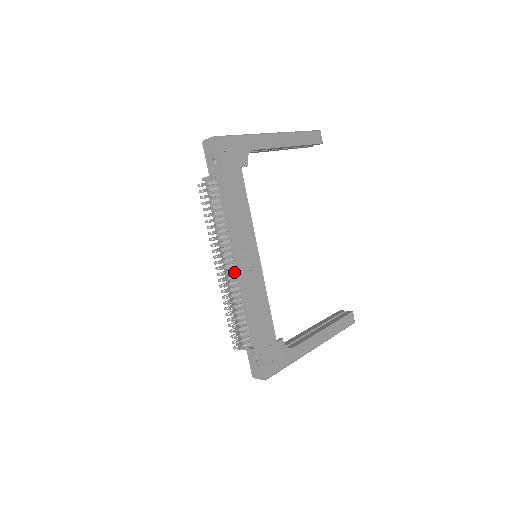
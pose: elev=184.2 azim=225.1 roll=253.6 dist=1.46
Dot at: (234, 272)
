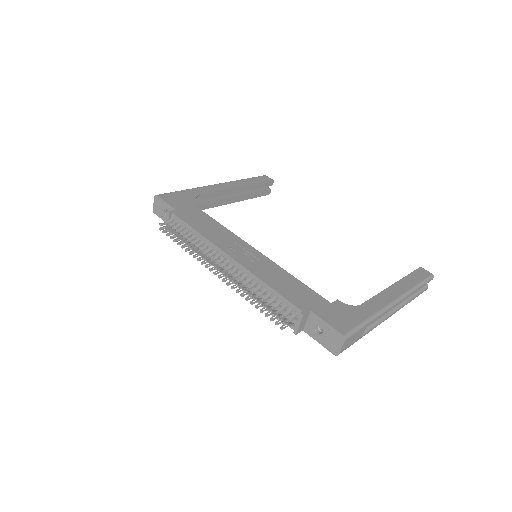
Dot at: (234, 267)
